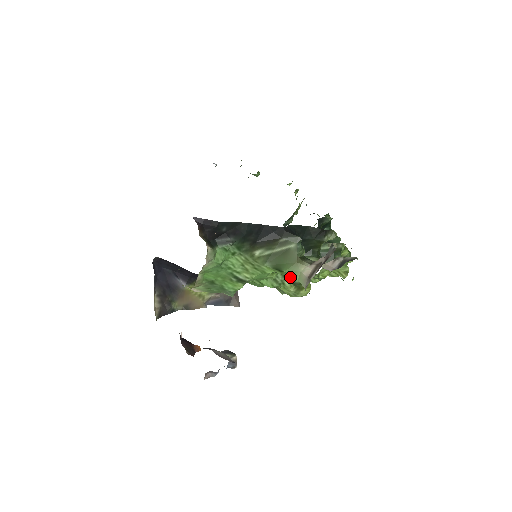
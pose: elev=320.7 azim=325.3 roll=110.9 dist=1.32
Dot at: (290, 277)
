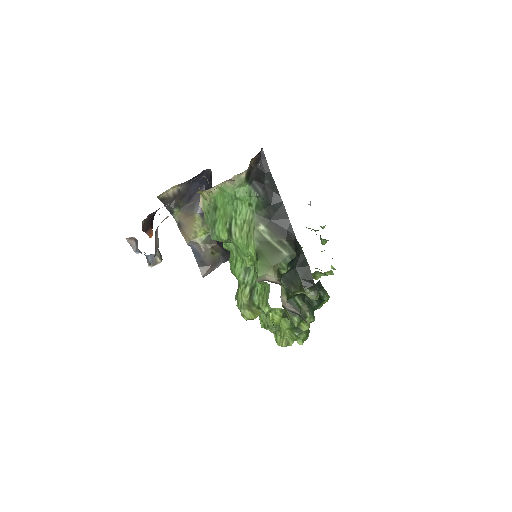
Dot at: (256, 271)
